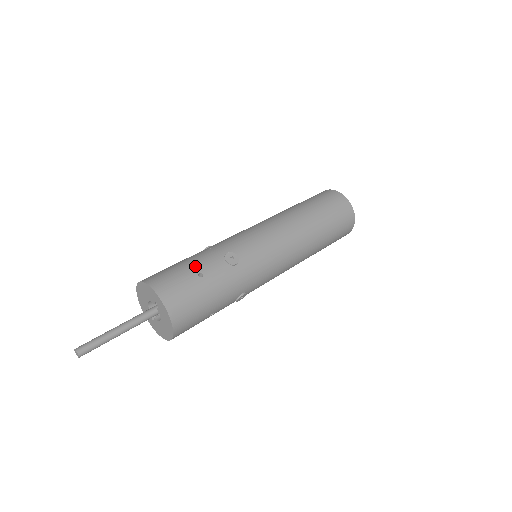
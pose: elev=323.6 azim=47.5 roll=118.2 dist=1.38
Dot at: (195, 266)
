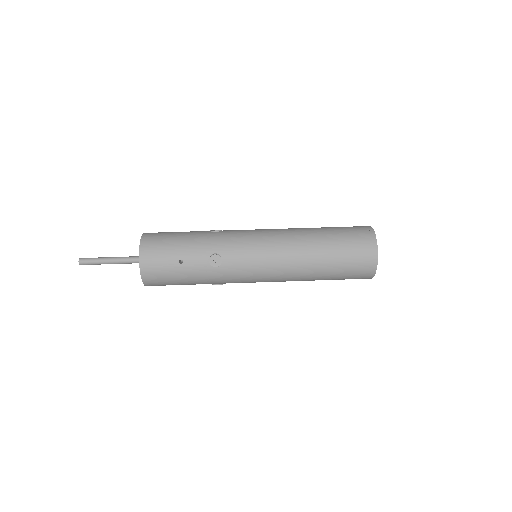
Dot at: (182, 251)
